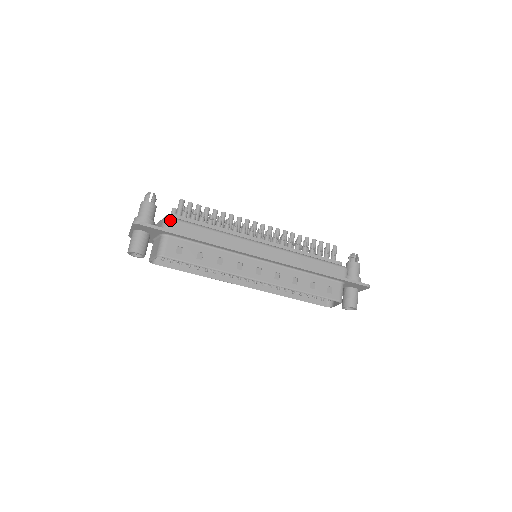
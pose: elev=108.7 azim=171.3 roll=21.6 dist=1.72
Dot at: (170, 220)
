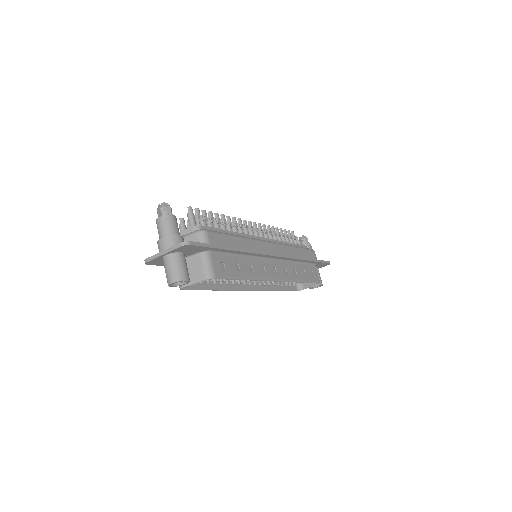
Dot at: (207, 233)
